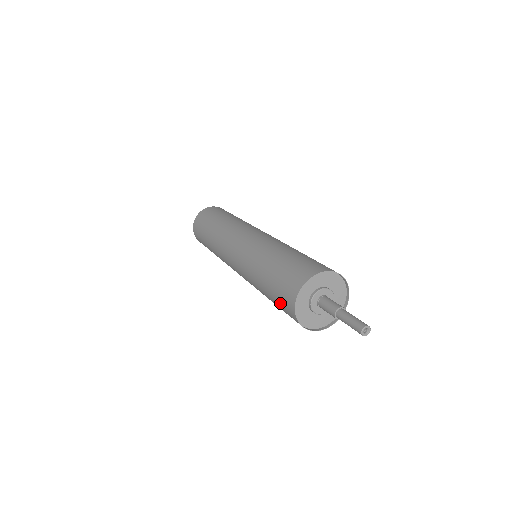
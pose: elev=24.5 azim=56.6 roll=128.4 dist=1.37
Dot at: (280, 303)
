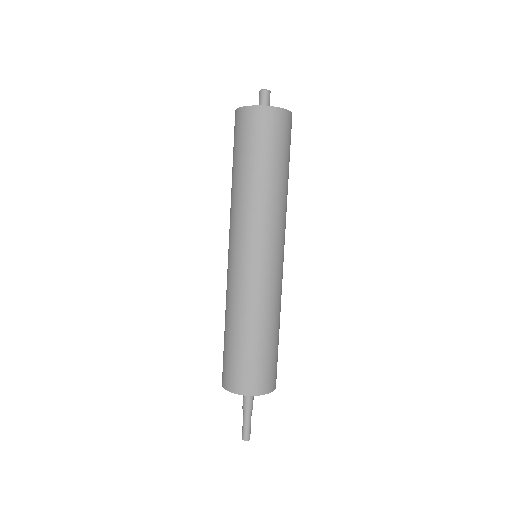
Dot at: occluded
